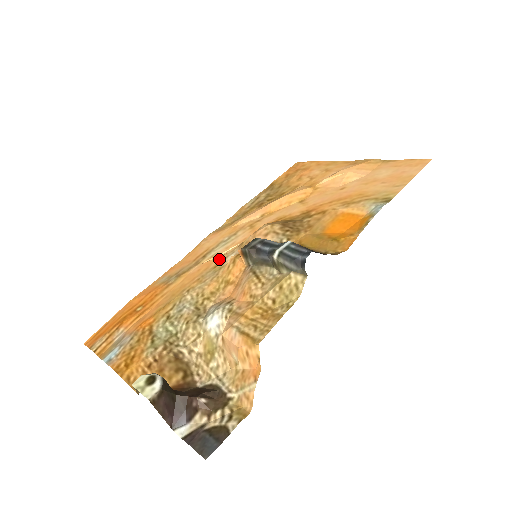
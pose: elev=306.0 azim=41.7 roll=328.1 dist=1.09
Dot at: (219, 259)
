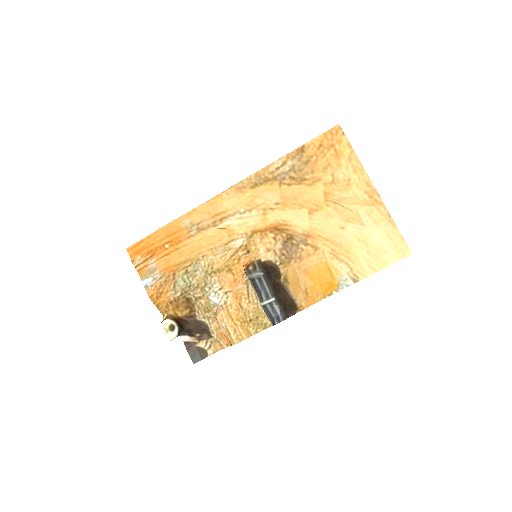
Dot at: (231, 237)
